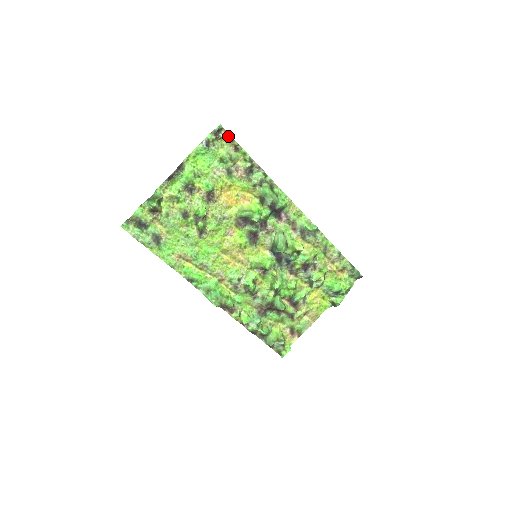
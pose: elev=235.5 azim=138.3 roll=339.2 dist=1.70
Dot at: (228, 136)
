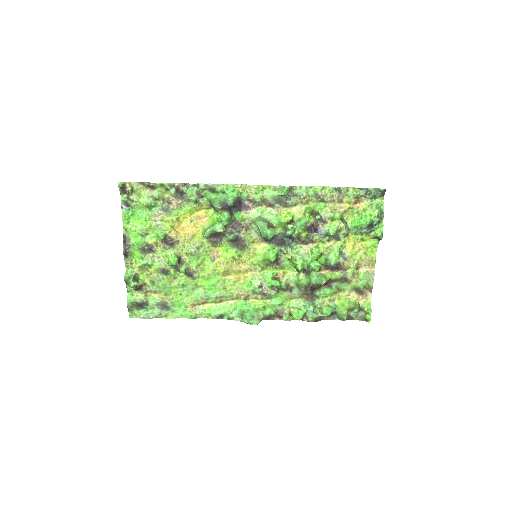
Dot at: (136, 184)
